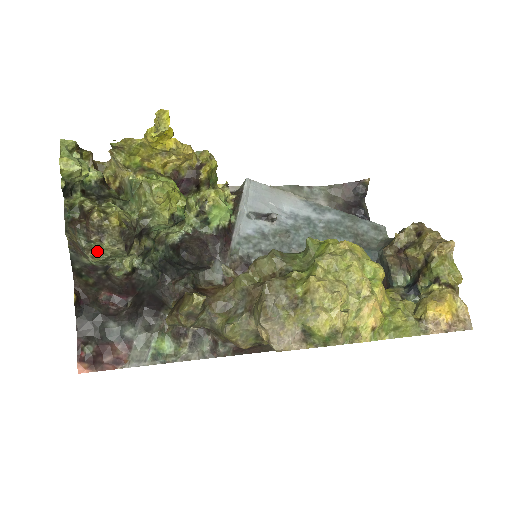
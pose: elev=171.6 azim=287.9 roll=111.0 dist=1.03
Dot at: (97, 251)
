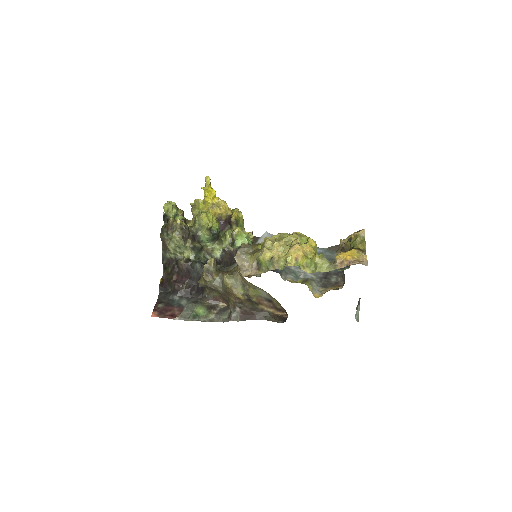
Dot at: (170, 240)
